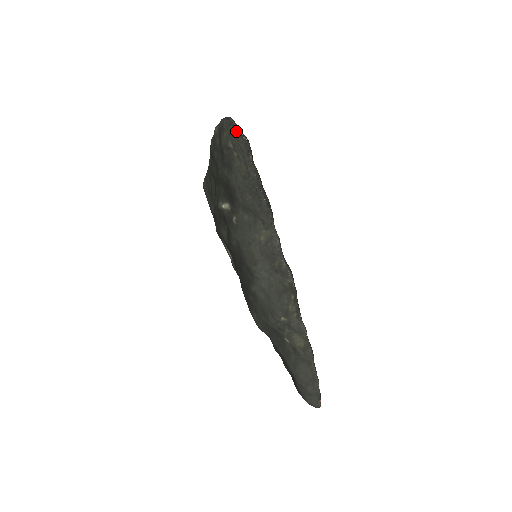
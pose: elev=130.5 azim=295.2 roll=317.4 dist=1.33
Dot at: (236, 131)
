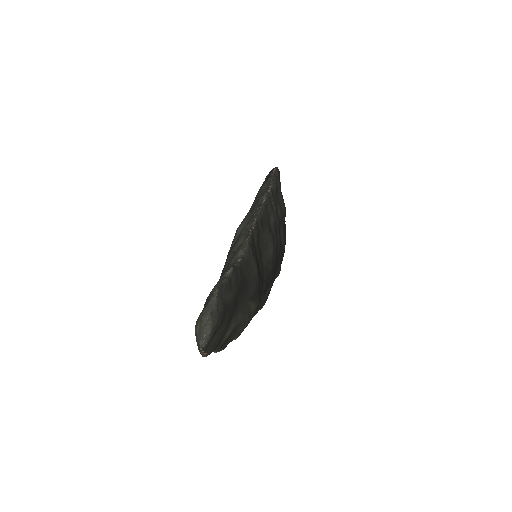
Dot at: occluded
